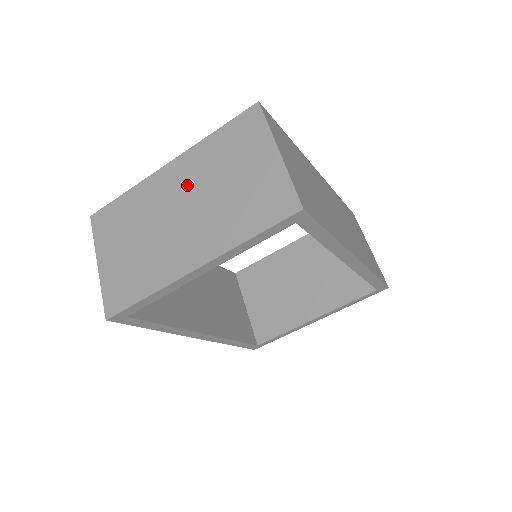
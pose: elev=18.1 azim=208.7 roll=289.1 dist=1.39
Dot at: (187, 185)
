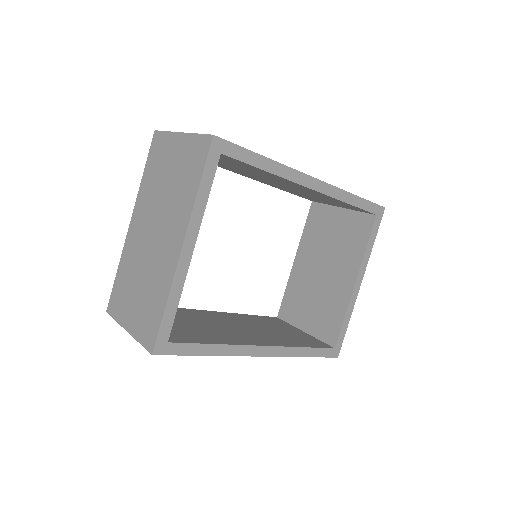
Dot at: (147, 216)
